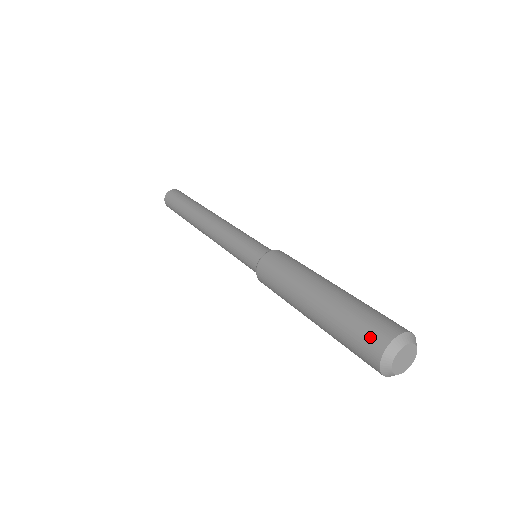
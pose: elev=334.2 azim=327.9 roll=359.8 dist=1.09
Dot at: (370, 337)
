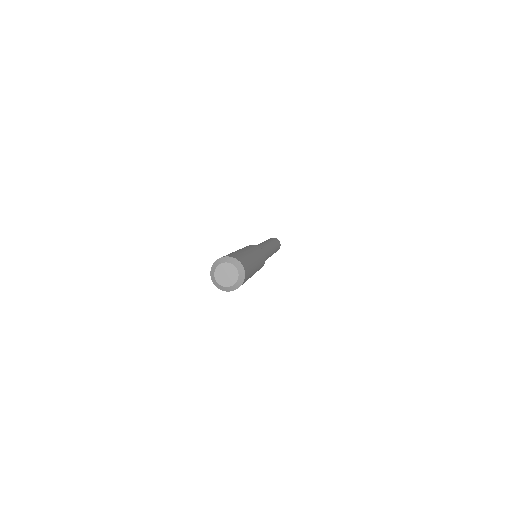
Dot at: occluded
